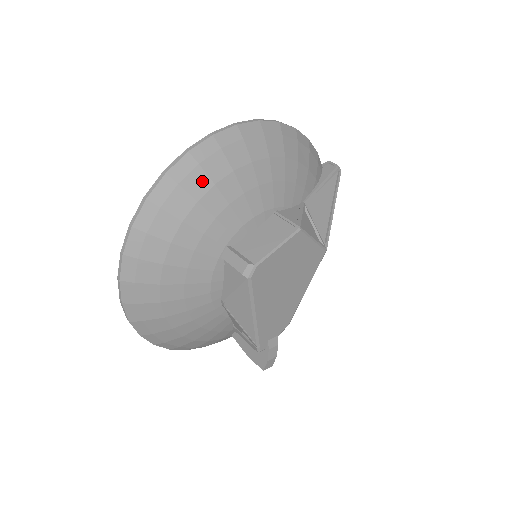
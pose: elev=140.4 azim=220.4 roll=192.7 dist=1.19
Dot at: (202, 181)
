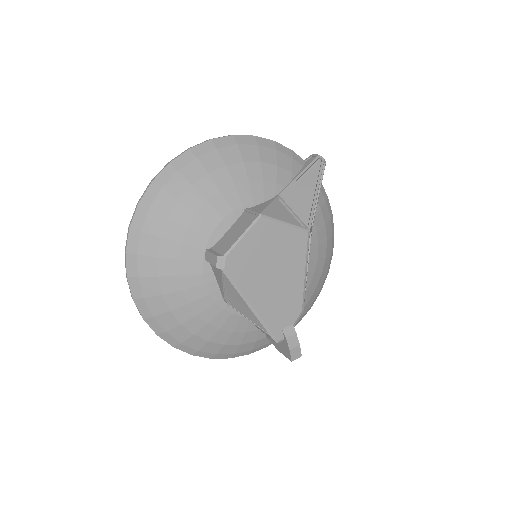
Dot at: (168, 201)
